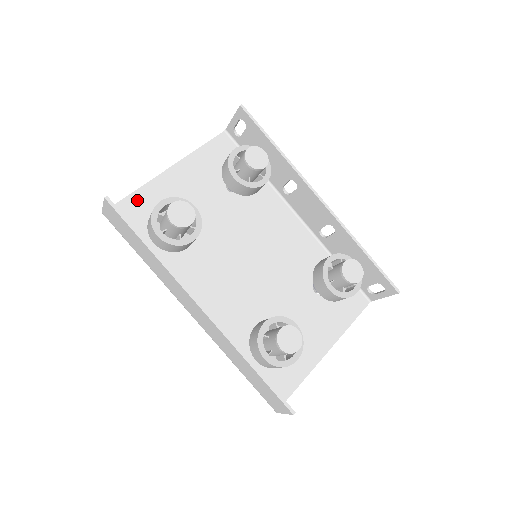
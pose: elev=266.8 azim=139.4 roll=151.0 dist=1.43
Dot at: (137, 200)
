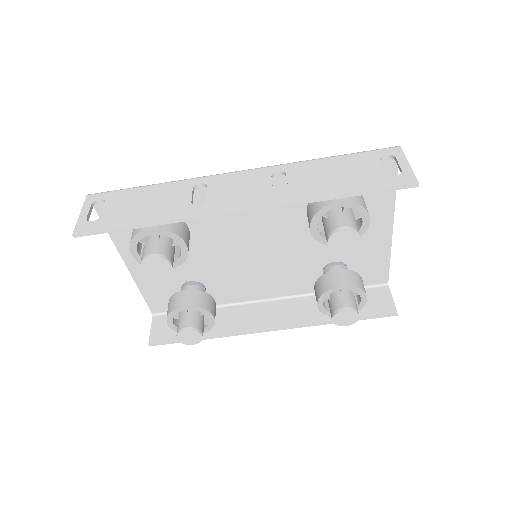
Dot at: (151, 295)
